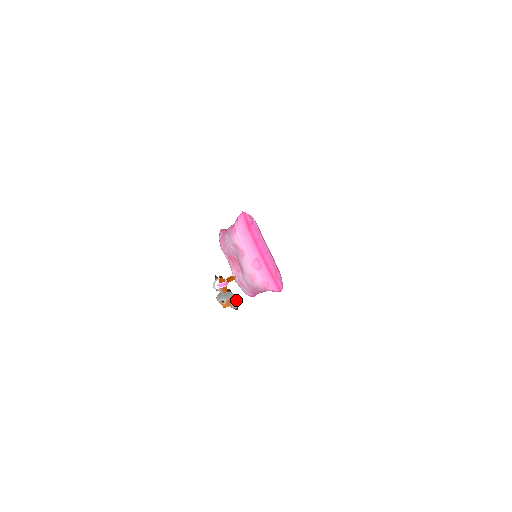
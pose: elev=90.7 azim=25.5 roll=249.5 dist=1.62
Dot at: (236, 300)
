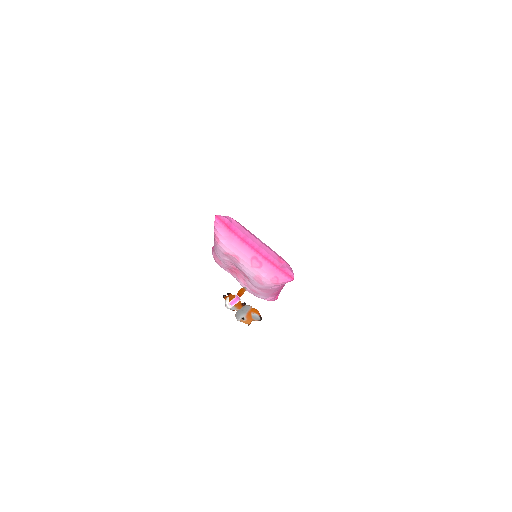
Dot at: (256, 311)
